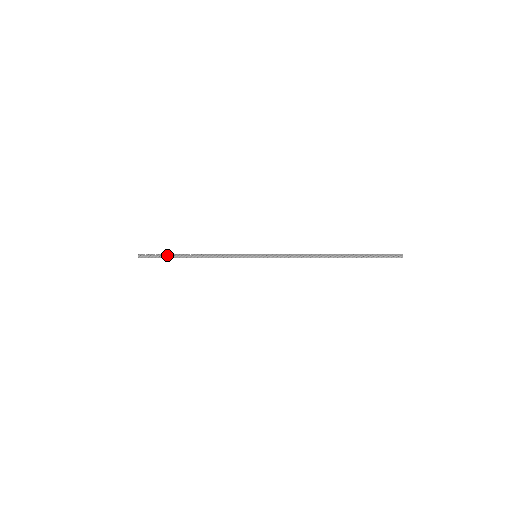
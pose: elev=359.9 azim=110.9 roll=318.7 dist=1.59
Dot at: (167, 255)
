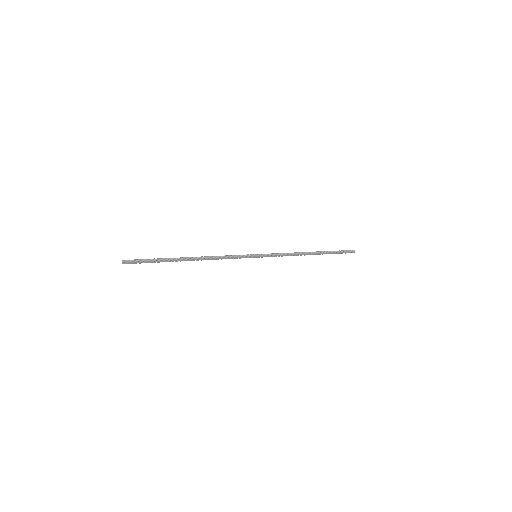
Dot at: (163, 259)
